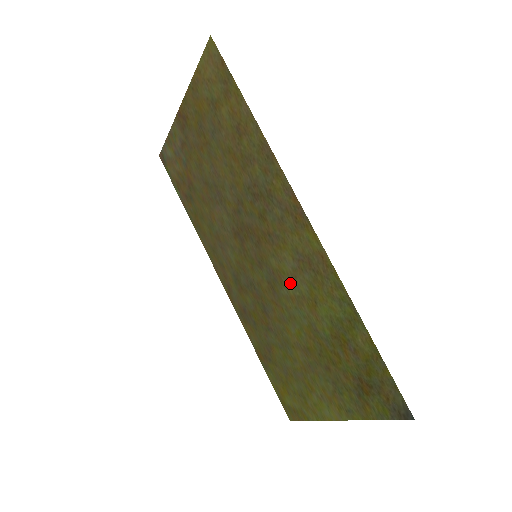
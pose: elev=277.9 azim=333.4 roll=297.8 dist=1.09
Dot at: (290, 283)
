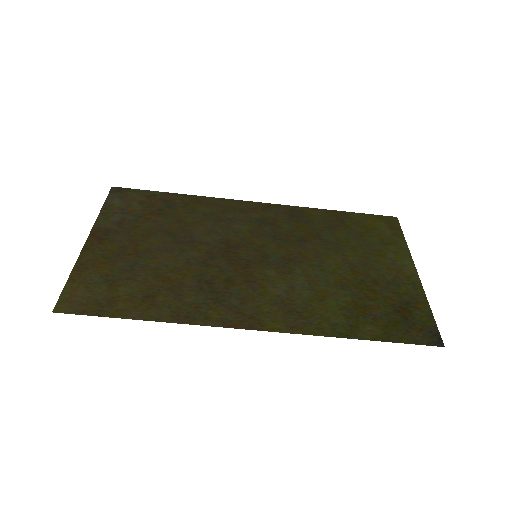
Dot at: (295, 282)
